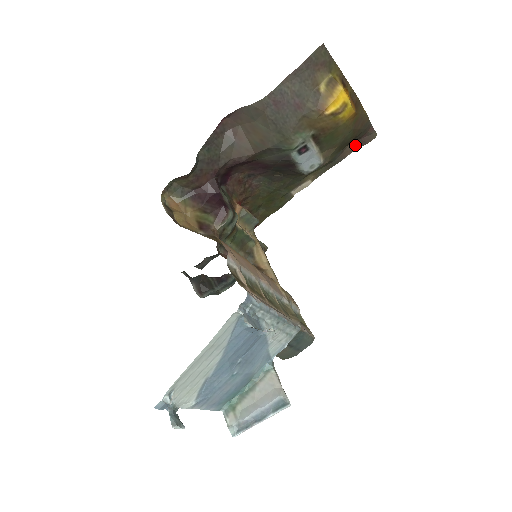
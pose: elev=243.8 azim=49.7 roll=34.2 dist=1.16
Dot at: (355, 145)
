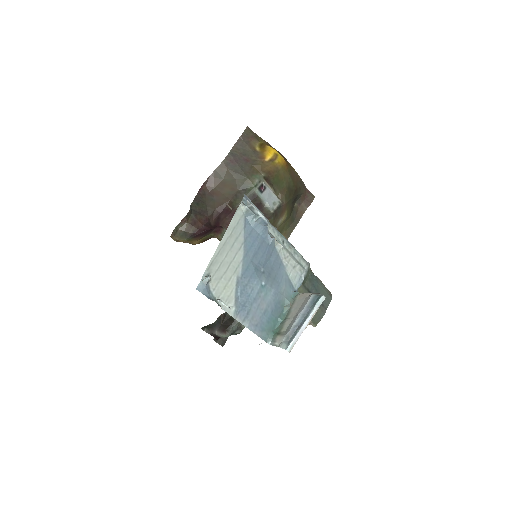
Dot at: (303, 207)
